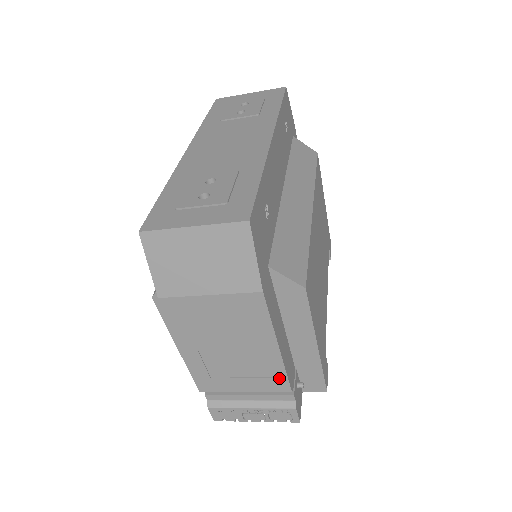
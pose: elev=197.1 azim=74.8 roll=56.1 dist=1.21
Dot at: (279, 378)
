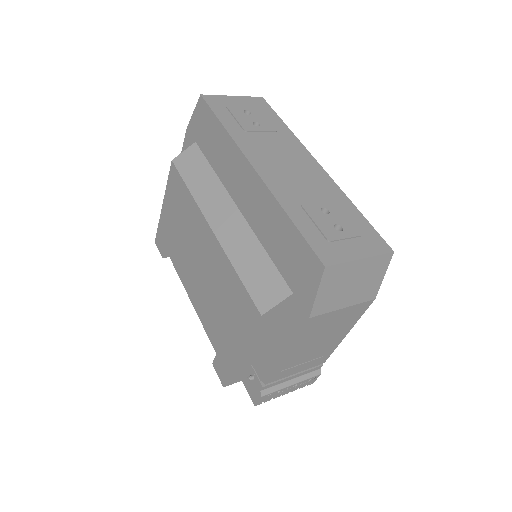
Dot at: (326, 356)
